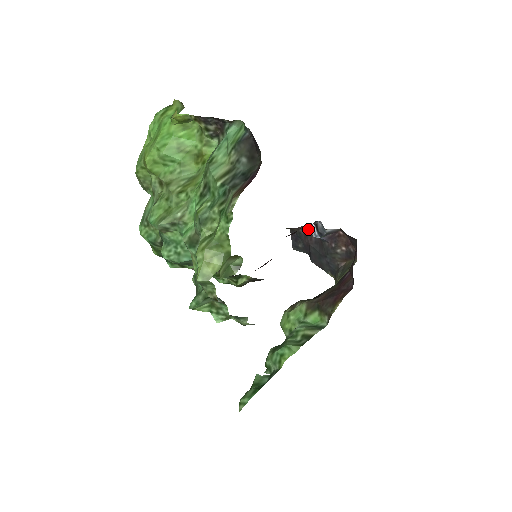
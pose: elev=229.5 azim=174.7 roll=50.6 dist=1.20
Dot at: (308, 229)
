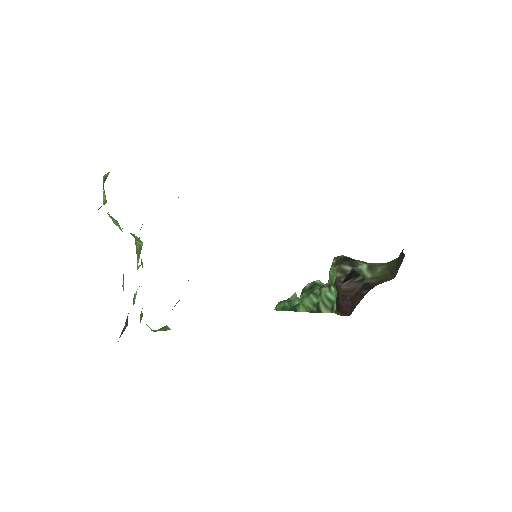
Dot at: occluded
